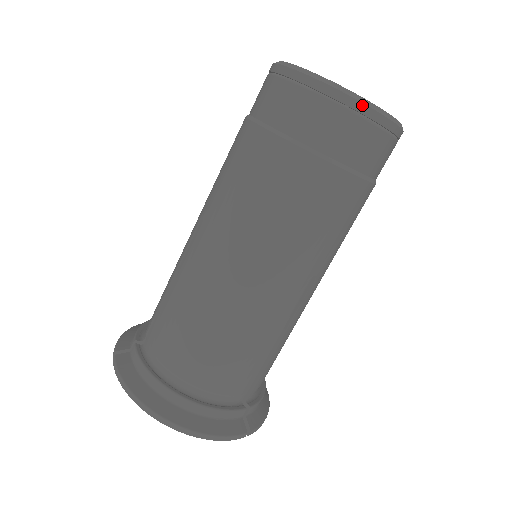
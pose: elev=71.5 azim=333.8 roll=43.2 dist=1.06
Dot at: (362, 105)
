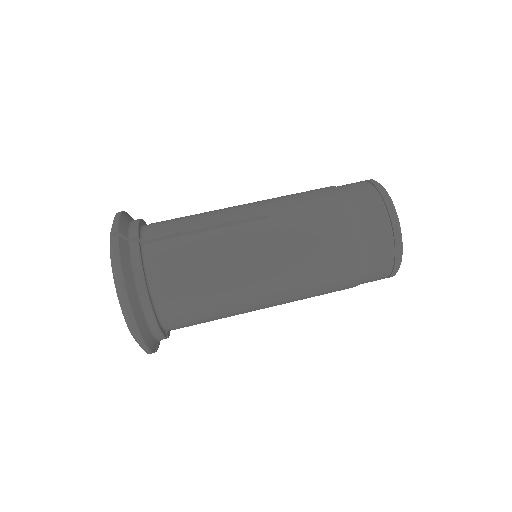
Dot at: (399, 262)
